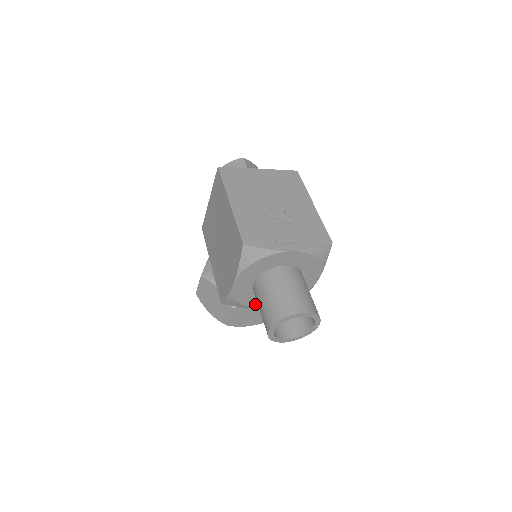
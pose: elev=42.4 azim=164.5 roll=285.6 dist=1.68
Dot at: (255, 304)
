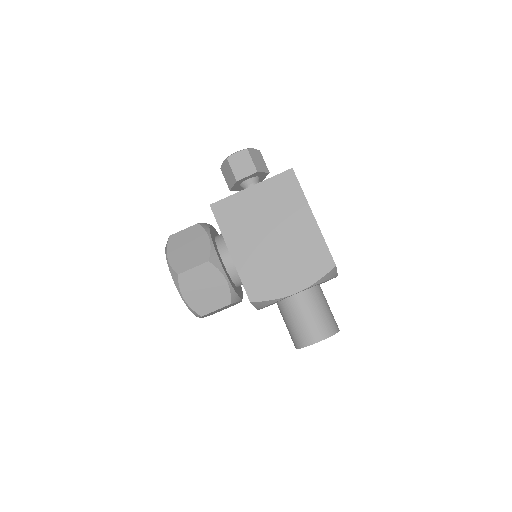
Dot at: occluded
